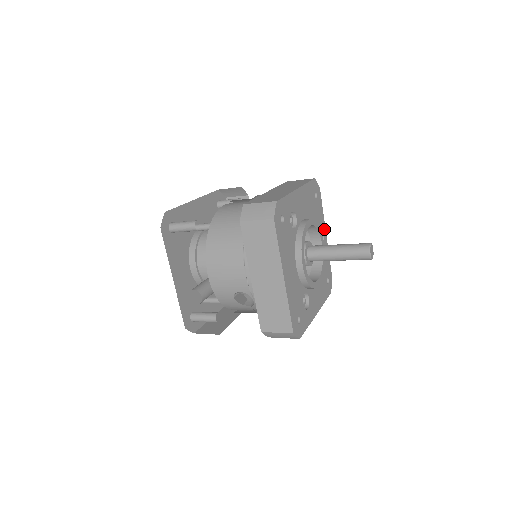
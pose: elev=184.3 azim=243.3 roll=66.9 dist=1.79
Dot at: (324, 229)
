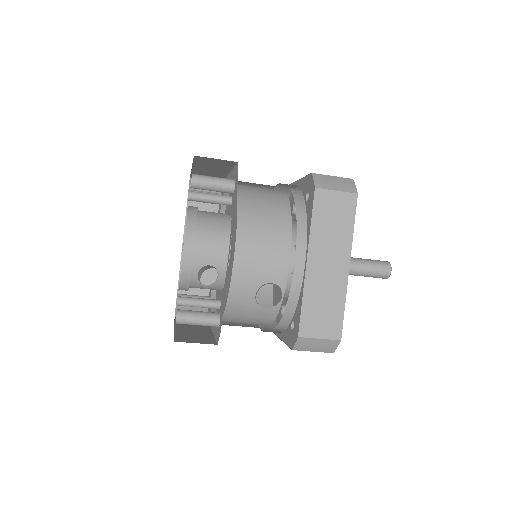
Dot at: occluded
